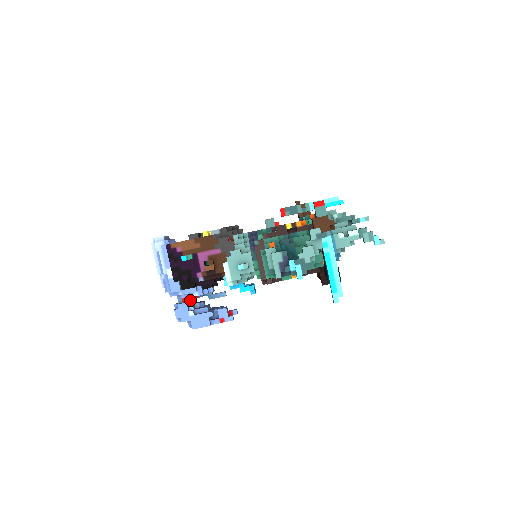
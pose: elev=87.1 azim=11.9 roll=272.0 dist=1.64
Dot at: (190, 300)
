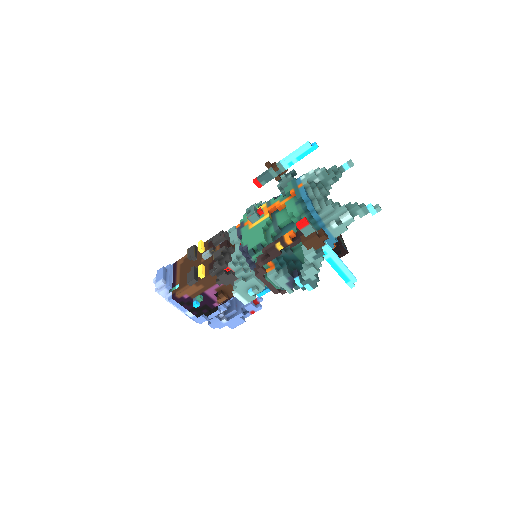
Dot at: occluded
